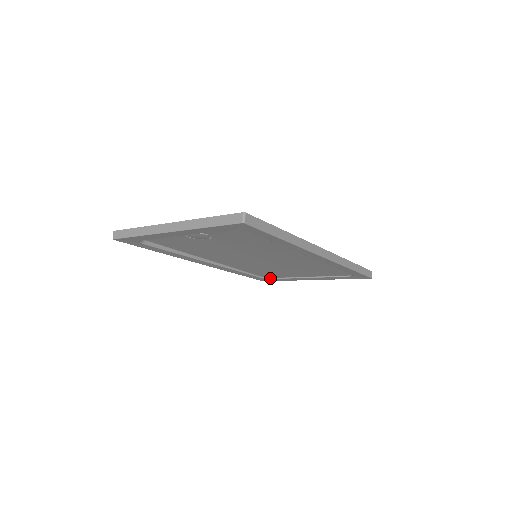
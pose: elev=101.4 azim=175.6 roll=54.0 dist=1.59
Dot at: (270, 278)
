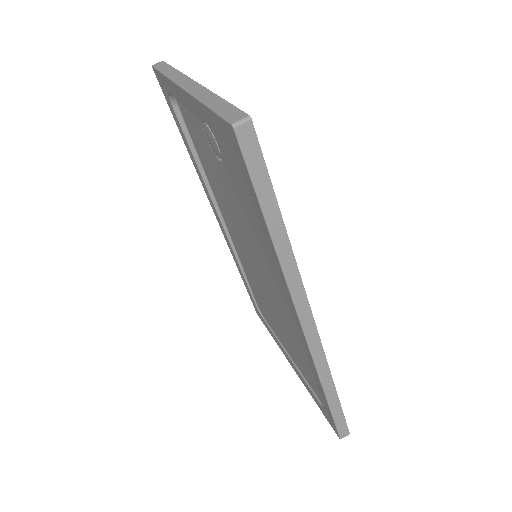
Dot at: (263, 315)
